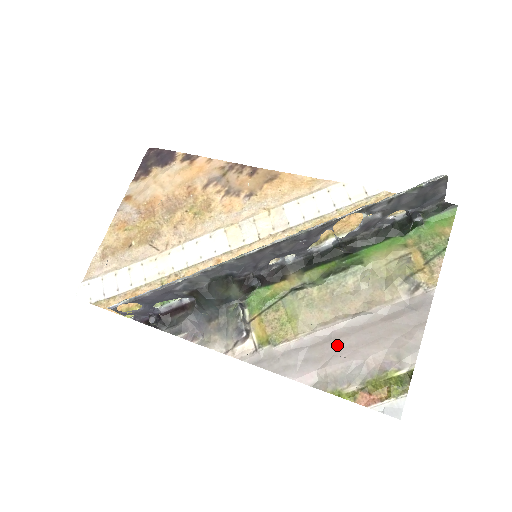
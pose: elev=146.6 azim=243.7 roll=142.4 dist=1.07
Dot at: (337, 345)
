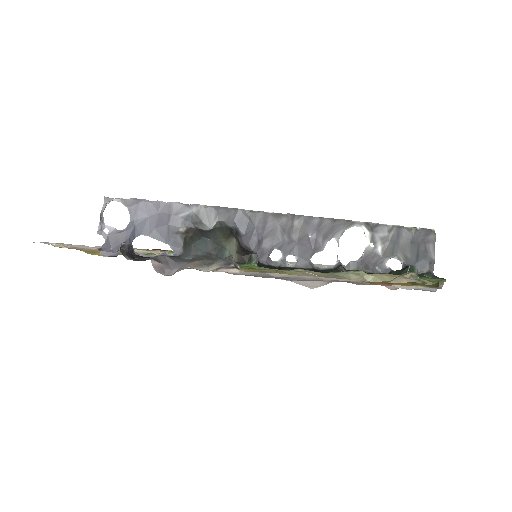
Dot at: occluded
